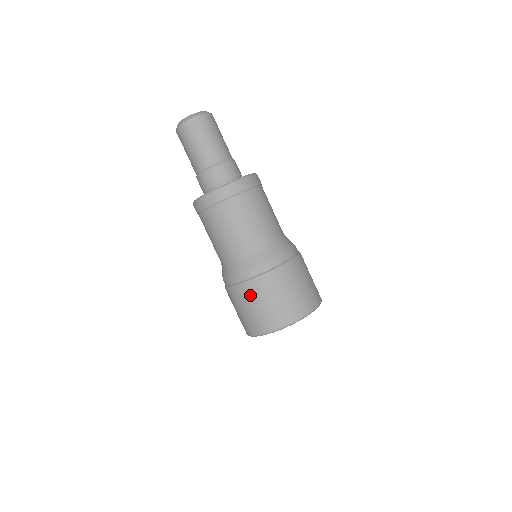
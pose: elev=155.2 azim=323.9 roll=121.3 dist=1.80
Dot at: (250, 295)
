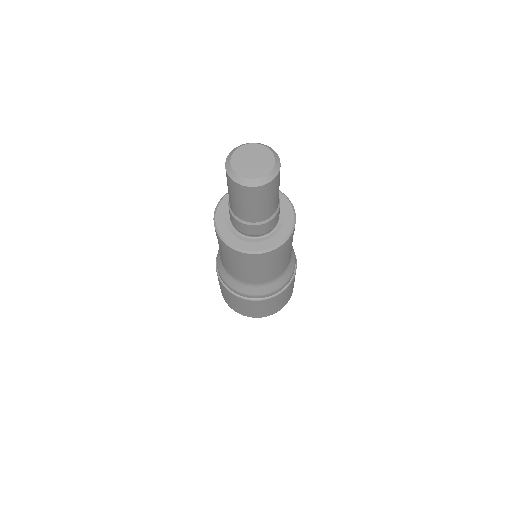
Dot at: (220, 285)
